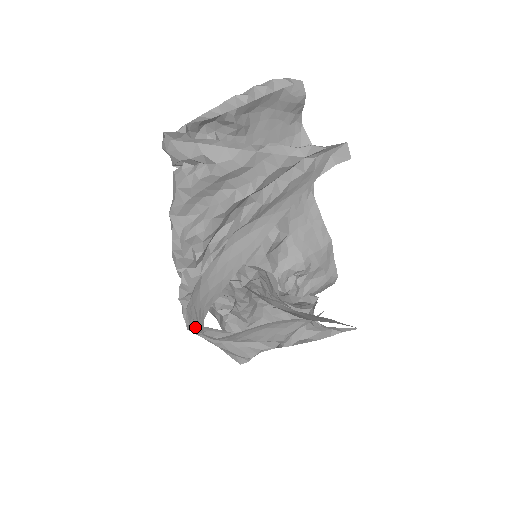
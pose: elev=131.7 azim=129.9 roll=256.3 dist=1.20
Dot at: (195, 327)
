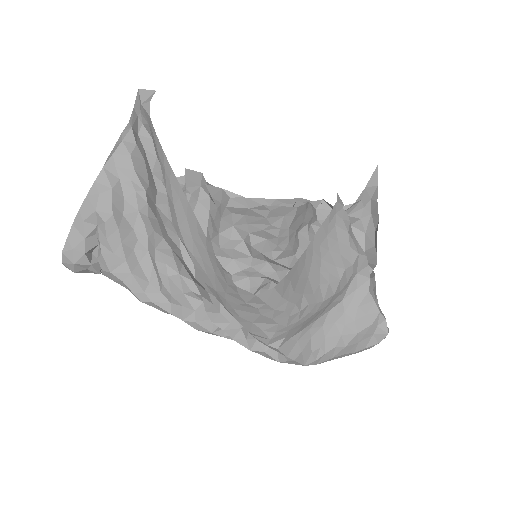
Dot at: (273, 331)
